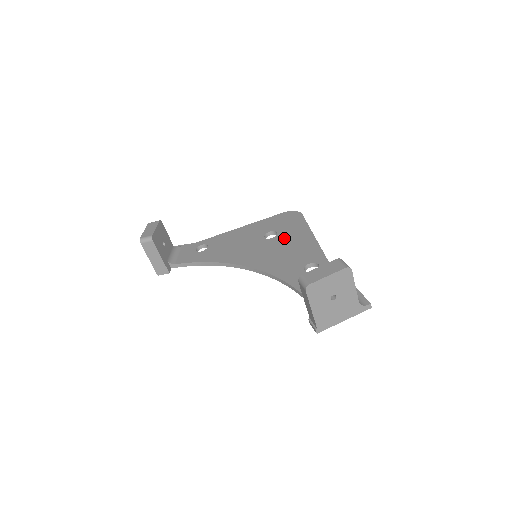
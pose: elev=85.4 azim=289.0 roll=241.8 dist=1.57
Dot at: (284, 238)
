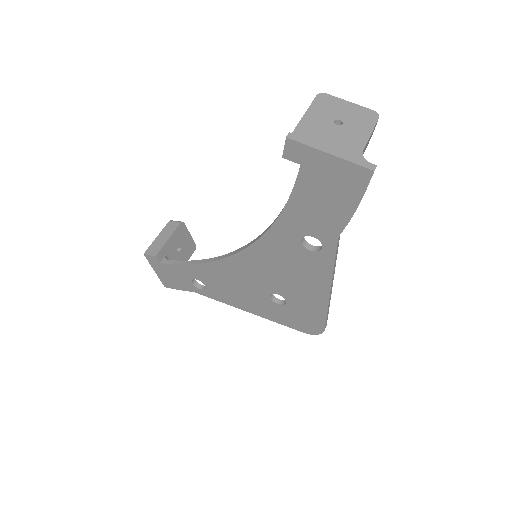
Dot at: occluded
